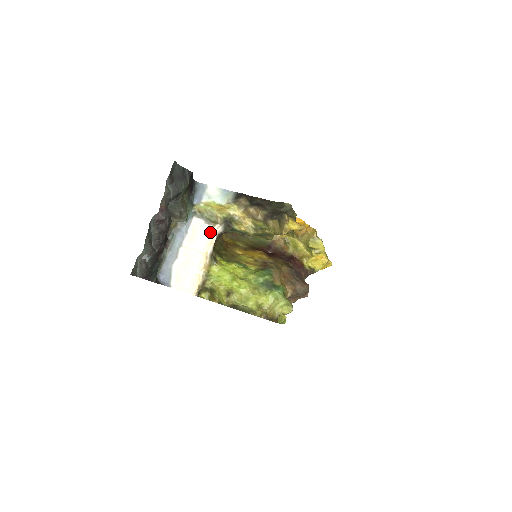
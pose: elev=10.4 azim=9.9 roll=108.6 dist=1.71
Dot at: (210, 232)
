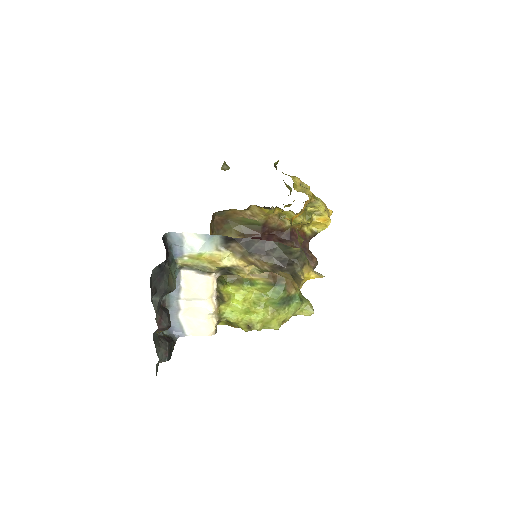
Dot at: (207, 281)
